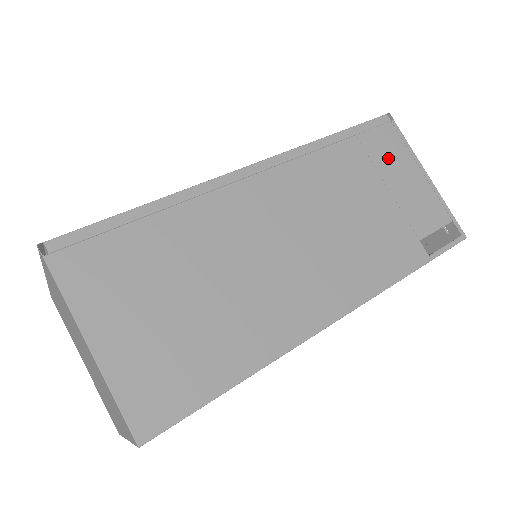
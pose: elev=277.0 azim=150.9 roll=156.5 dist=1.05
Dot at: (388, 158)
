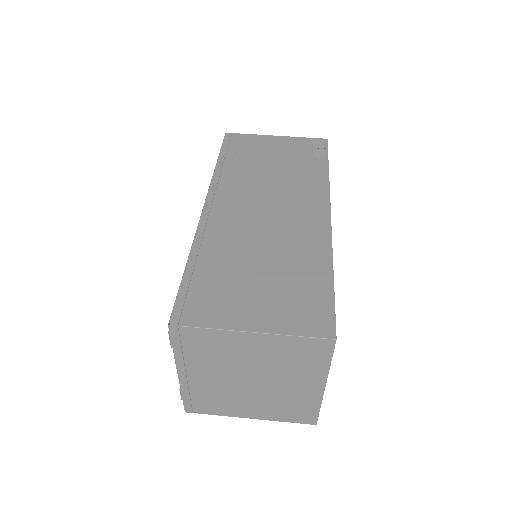
Dot at: (252, 147)
